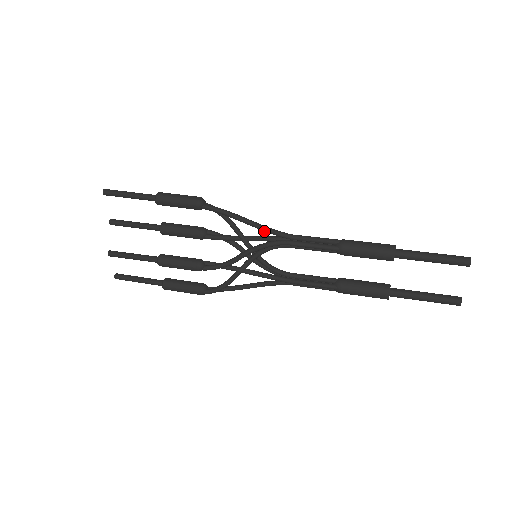
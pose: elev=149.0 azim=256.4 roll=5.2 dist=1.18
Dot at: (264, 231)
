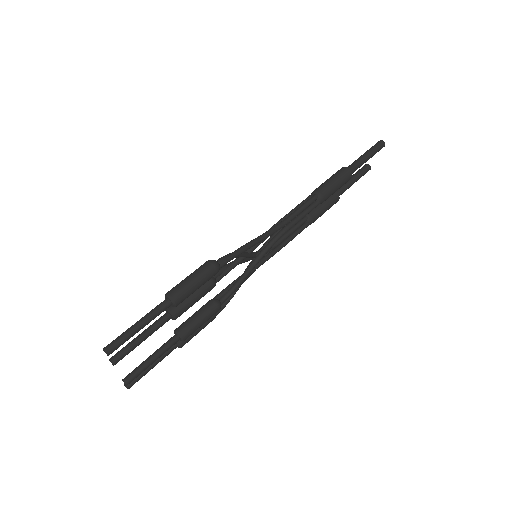
Dot at: occluded
